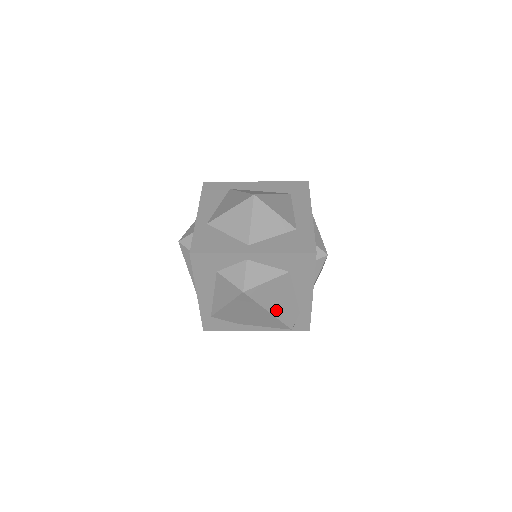
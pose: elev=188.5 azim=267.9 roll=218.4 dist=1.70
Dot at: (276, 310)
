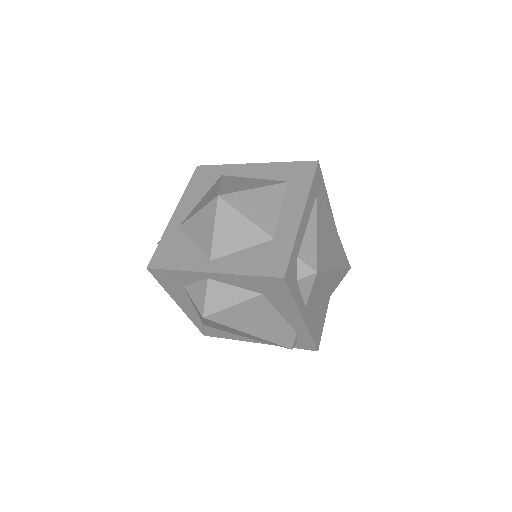
Dot at: (260, 332)
